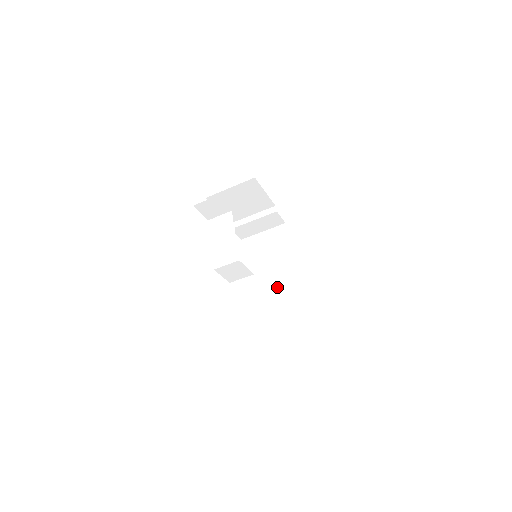
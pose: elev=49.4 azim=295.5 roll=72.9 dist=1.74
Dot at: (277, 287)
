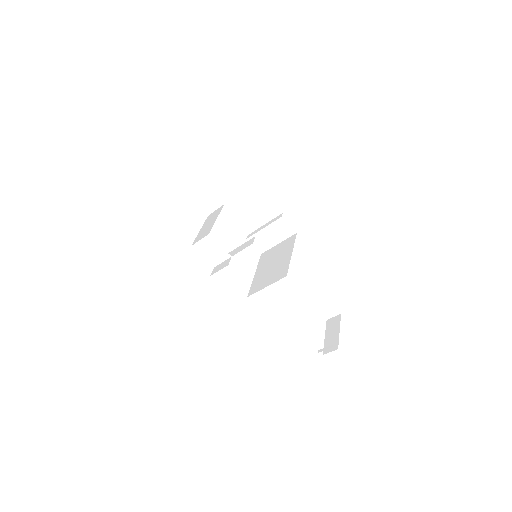
Dot at: (269, 284)
